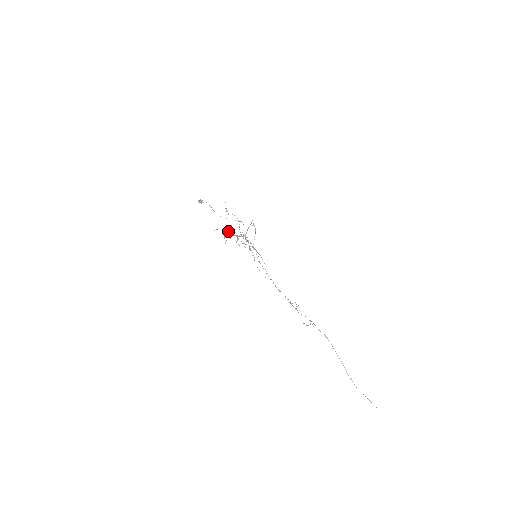
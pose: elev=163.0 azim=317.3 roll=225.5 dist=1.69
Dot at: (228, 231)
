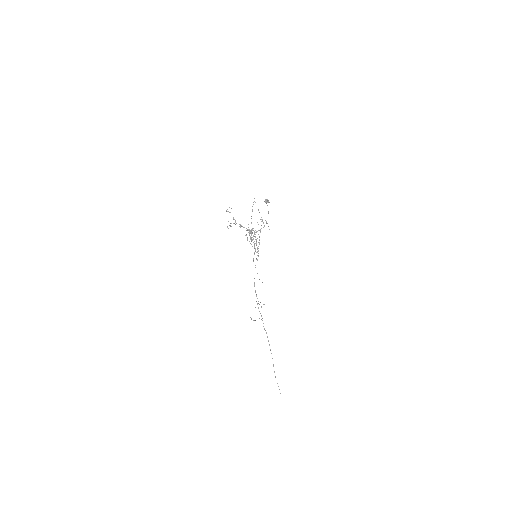
Dot at: occluded
